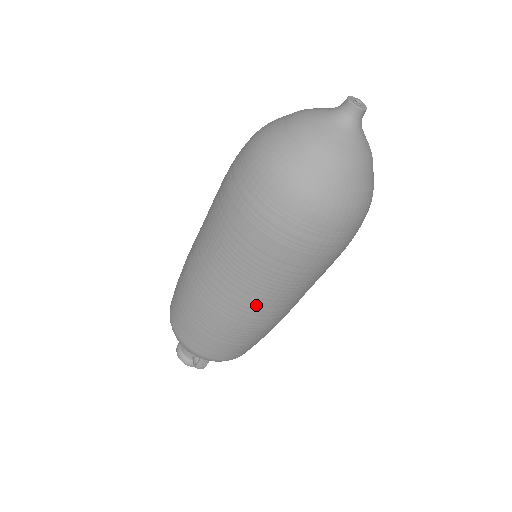
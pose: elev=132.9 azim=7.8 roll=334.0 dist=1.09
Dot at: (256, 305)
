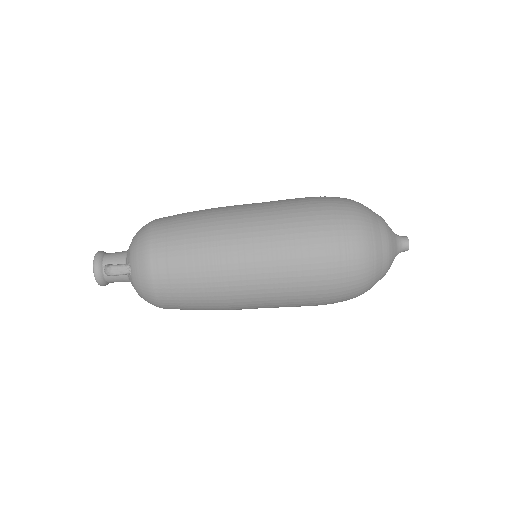
Dot at: (251, 255)
